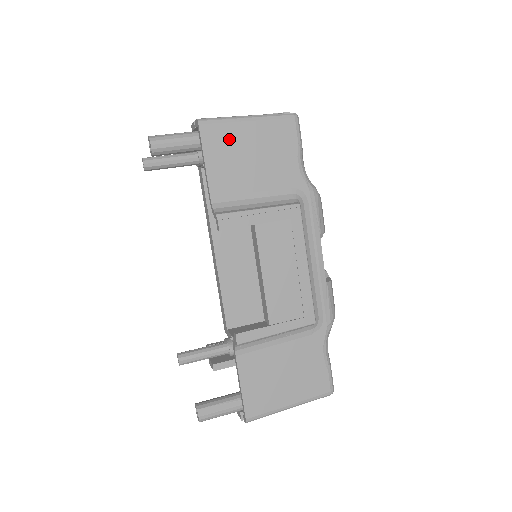
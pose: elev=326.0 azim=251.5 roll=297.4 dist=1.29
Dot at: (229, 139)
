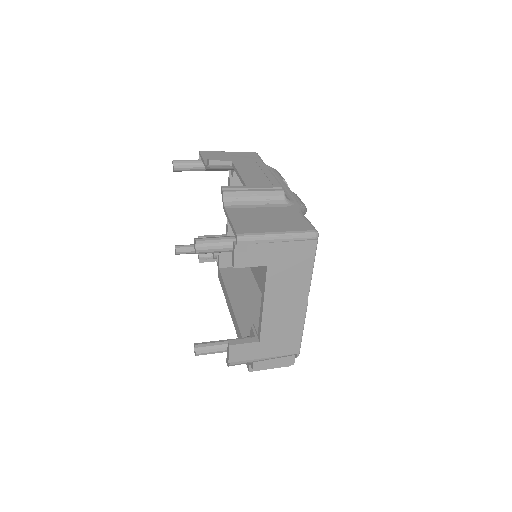
Dot at: (217, 154)
